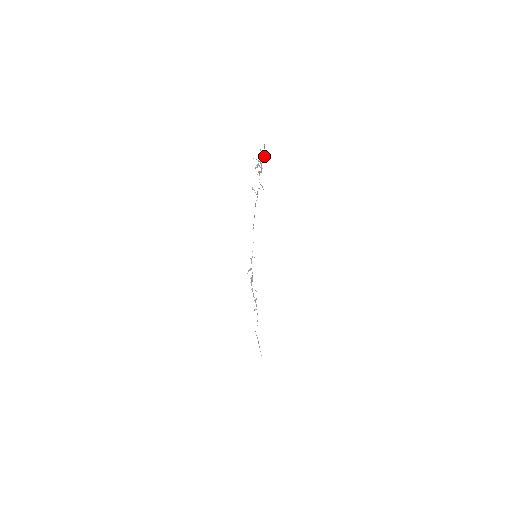
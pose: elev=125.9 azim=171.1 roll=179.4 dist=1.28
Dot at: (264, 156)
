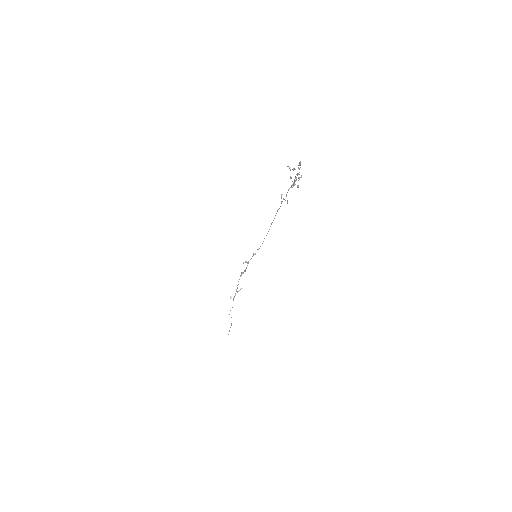
Dot at: occluded
